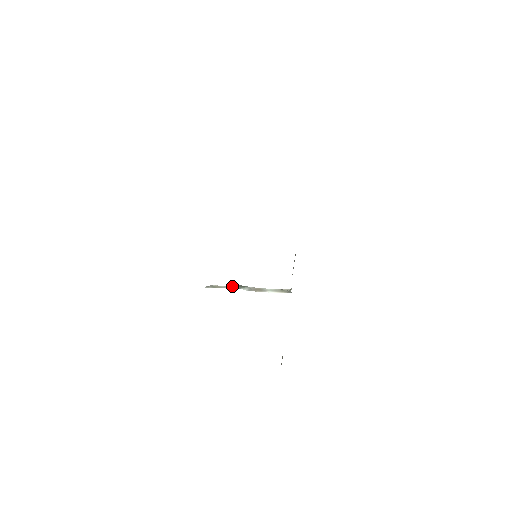
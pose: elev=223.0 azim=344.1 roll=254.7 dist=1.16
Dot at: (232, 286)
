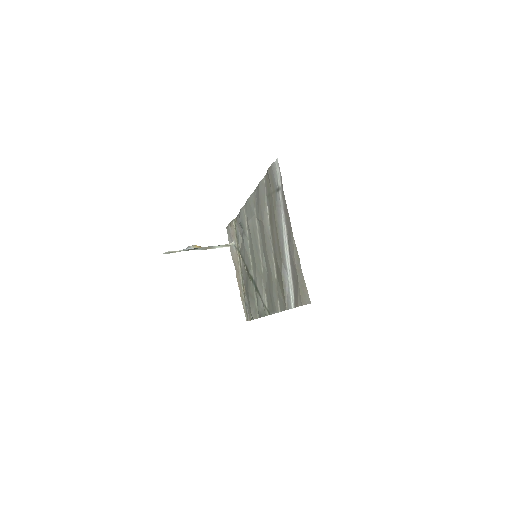
Dot at: (188, 250)
